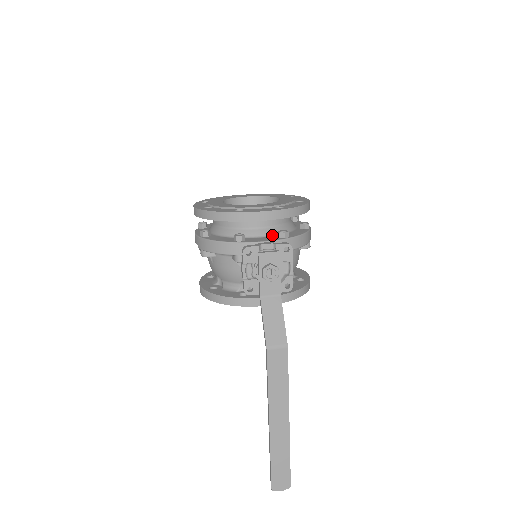
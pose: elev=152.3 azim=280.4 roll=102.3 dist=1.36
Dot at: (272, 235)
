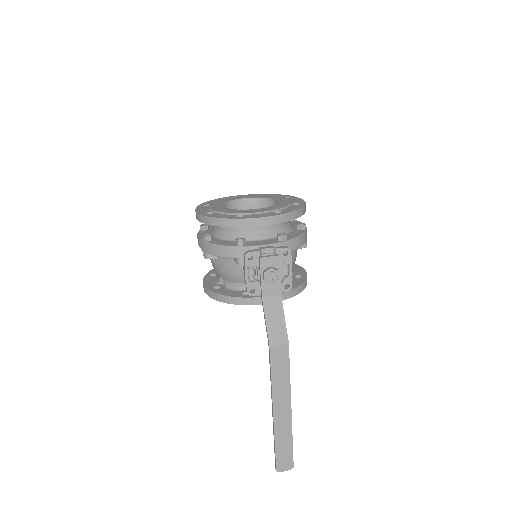
Dot at: (271, 238)
